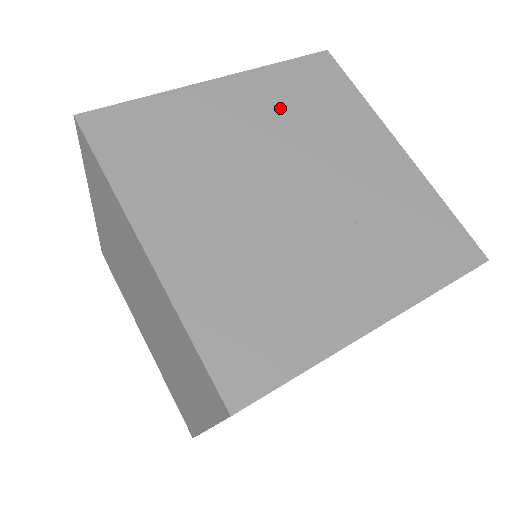
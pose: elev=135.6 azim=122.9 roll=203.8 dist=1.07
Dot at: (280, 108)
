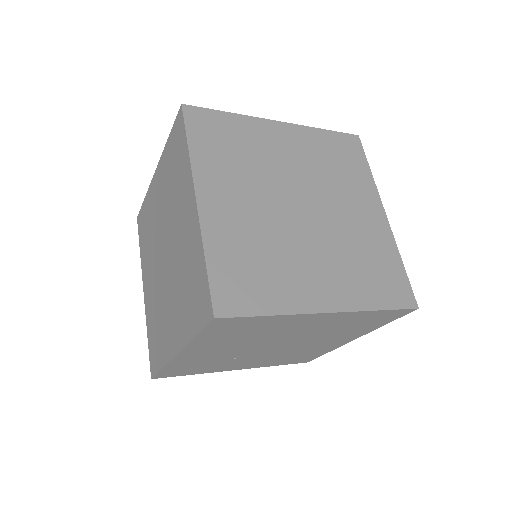
Dot at: occluded
